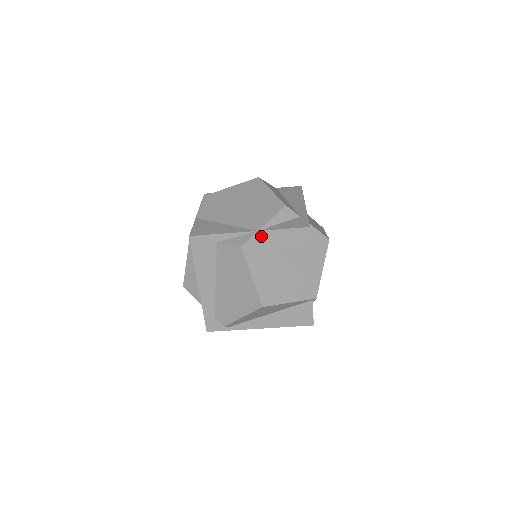
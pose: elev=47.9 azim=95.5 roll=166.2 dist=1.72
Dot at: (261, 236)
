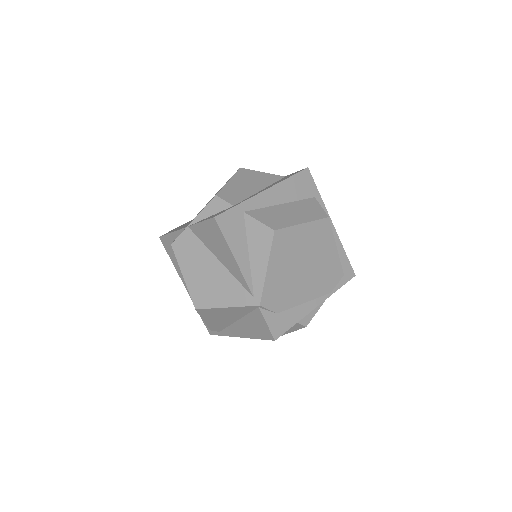
Dot at: (190, 232)
